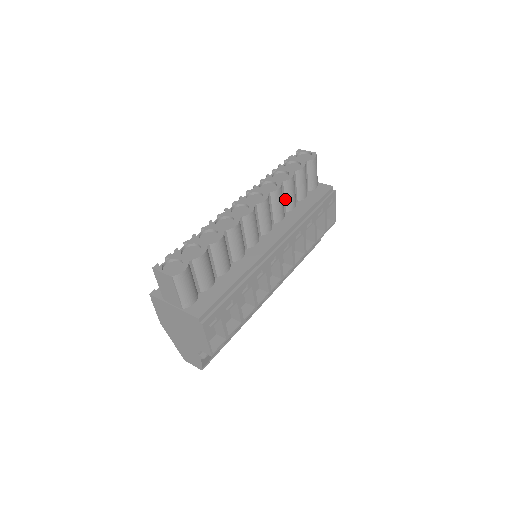
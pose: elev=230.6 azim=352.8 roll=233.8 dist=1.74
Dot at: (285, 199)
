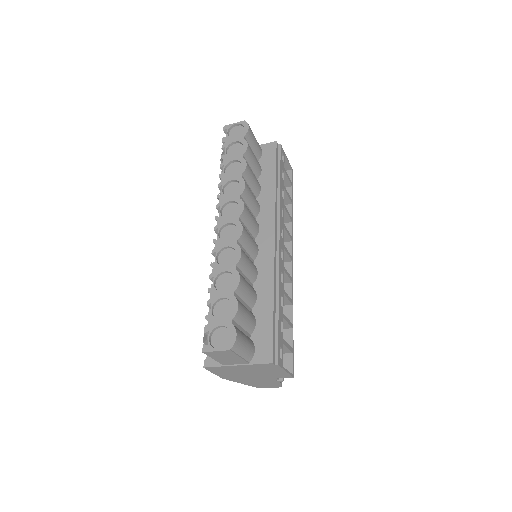
Dot at: (250, 188)
